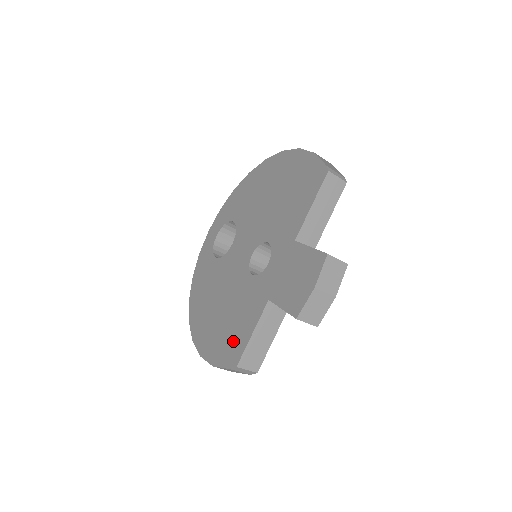
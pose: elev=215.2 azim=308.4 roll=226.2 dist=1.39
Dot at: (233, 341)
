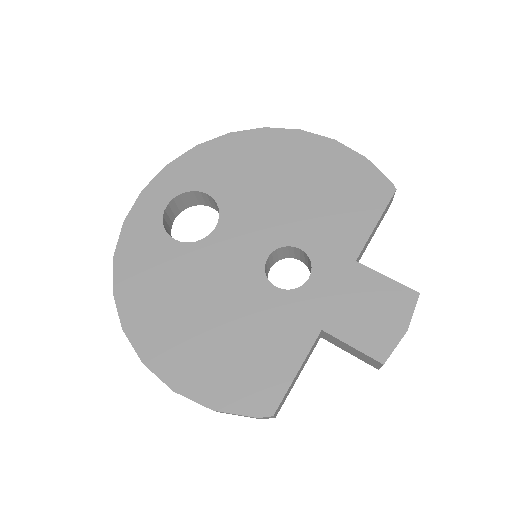
Dot at: (256, 377)
